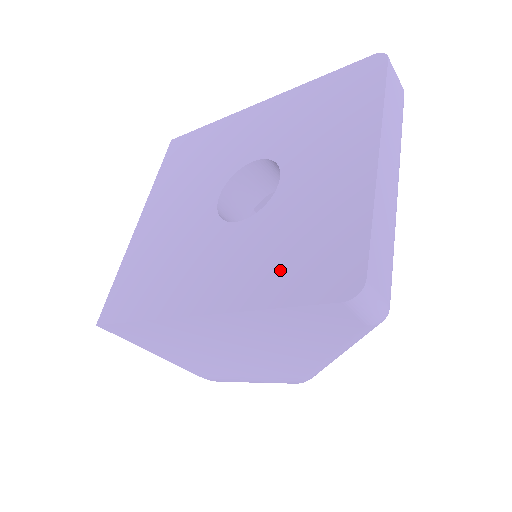
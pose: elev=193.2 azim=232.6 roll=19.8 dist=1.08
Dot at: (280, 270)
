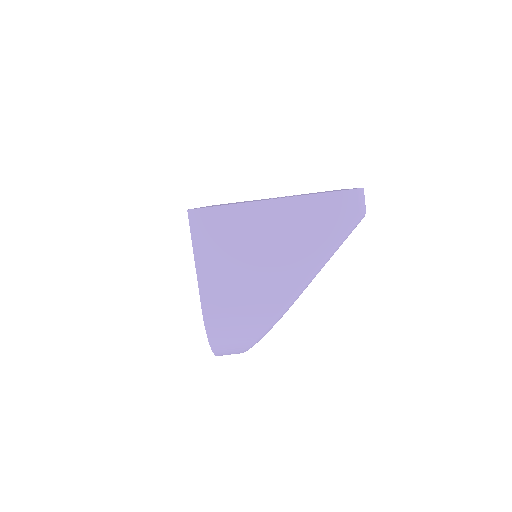
Dot at: occluded
